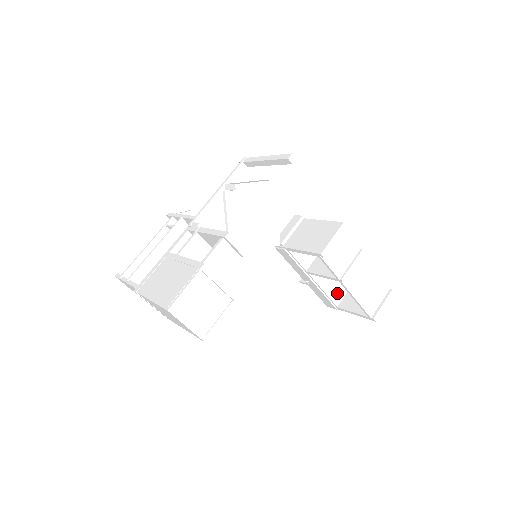
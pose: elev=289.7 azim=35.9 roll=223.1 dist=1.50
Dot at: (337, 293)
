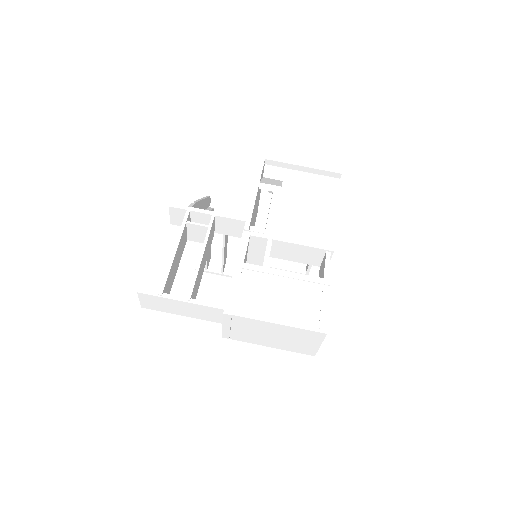
Dot at: occluded
